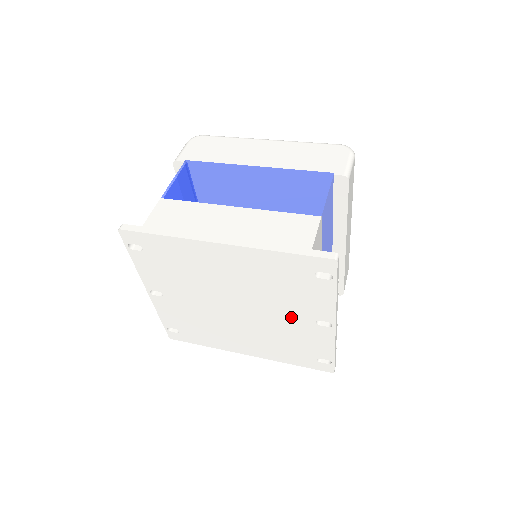
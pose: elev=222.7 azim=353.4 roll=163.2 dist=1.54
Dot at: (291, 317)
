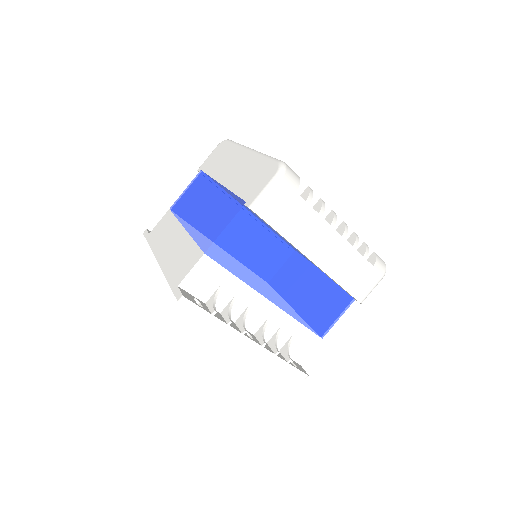
Dot at: occluded
